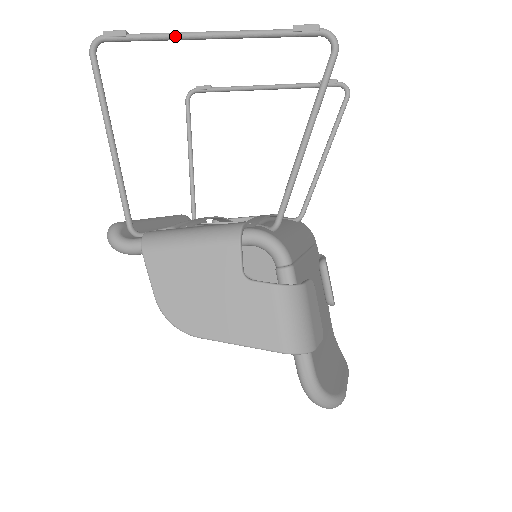
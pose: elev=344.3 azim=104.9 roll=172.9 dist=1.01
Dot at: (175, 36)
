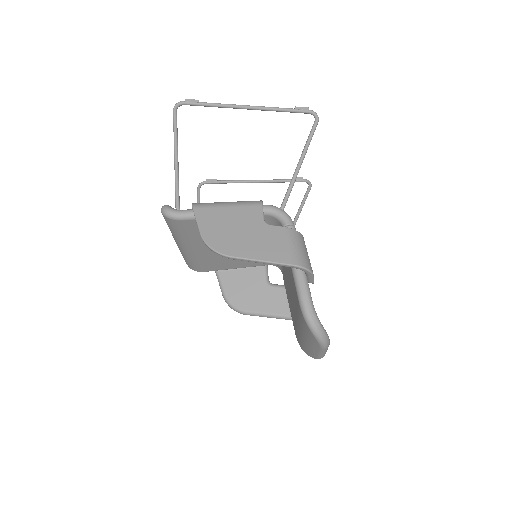
Dot at: (228, 105)
